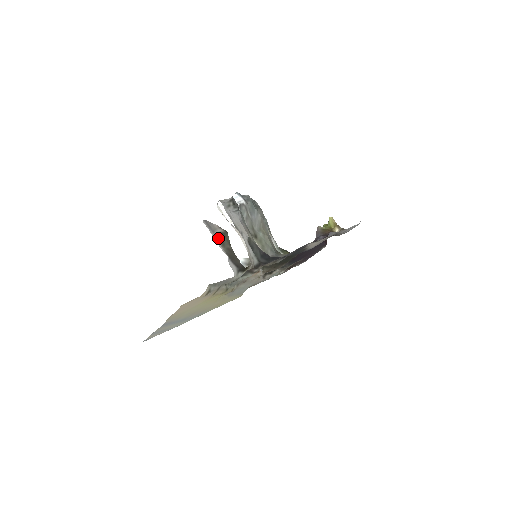
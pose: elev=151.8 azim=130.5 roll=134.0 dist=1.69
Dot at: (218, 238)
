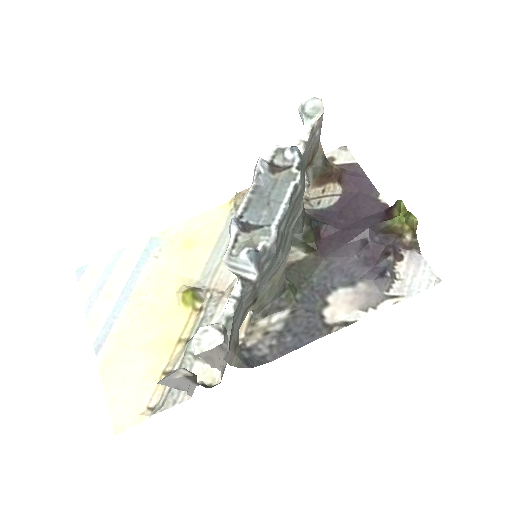
Dot at: occluded
